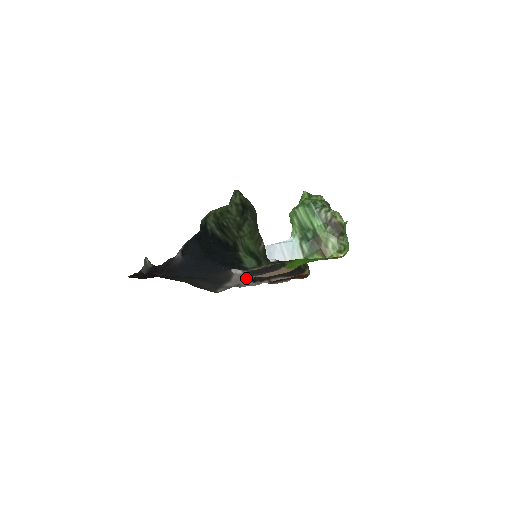
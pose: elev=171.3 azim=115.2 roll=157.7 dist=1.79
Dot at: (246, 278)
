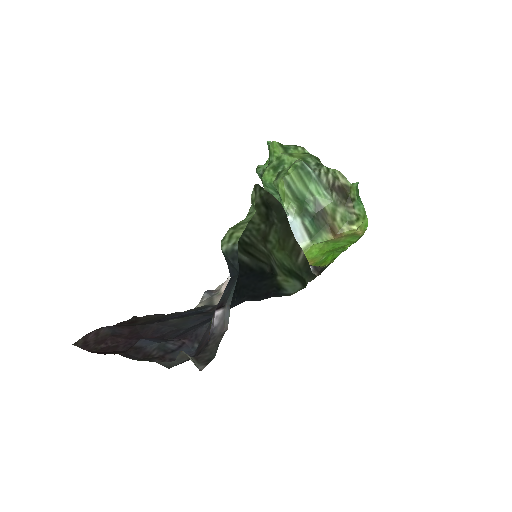
Dot at: occluded
